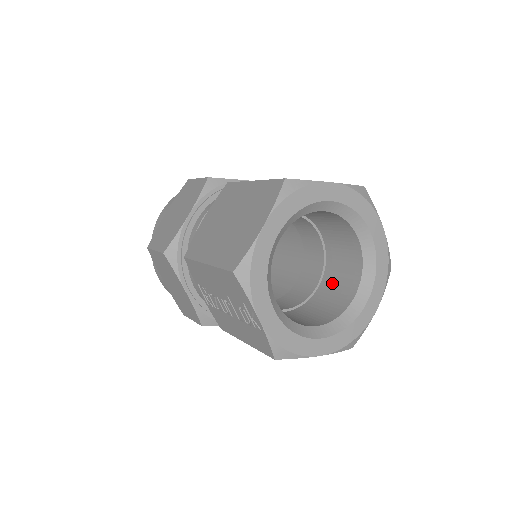
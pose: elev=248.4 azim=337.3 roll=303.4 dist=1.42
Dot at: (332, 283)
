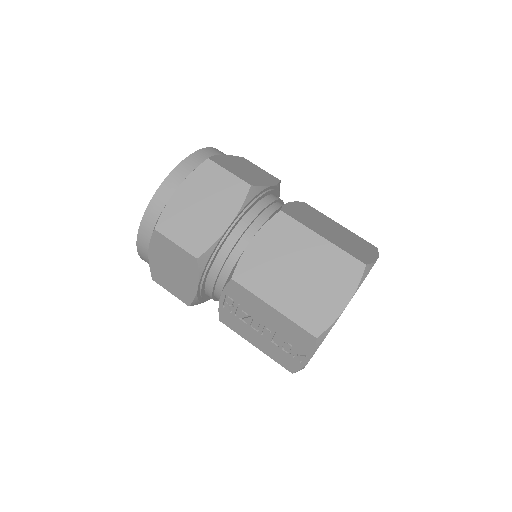
Dot at: occluded
